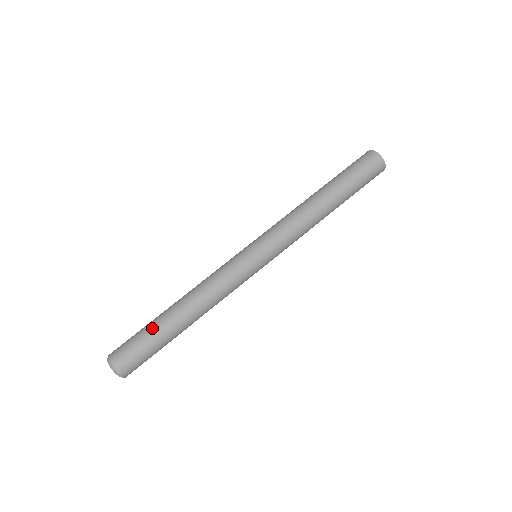
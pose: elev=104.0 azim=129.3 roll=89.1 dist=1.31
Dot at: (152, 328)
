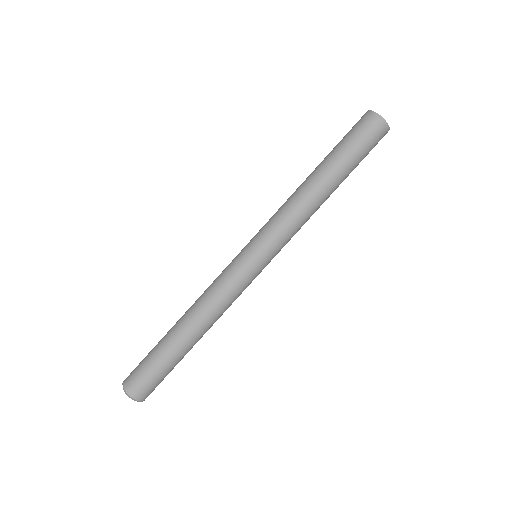
Dot at: (172, 361)
